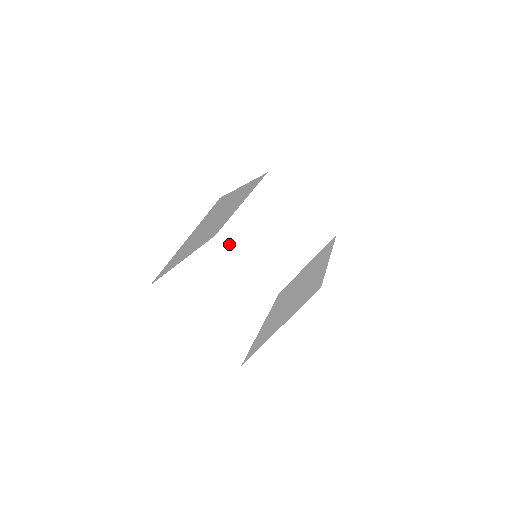
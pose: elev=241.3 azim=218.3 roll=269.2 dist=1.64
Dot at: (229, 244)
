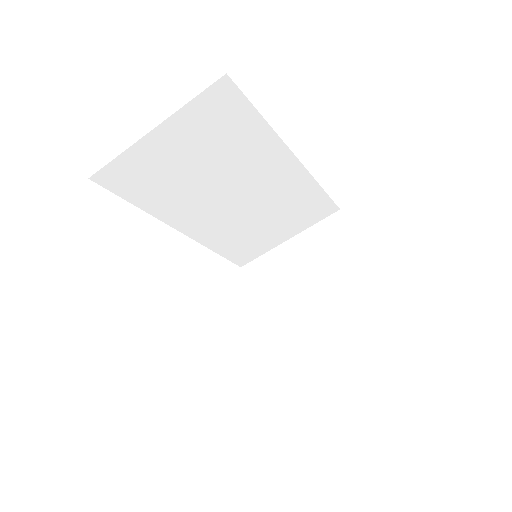
Dot at: (250, 283)
